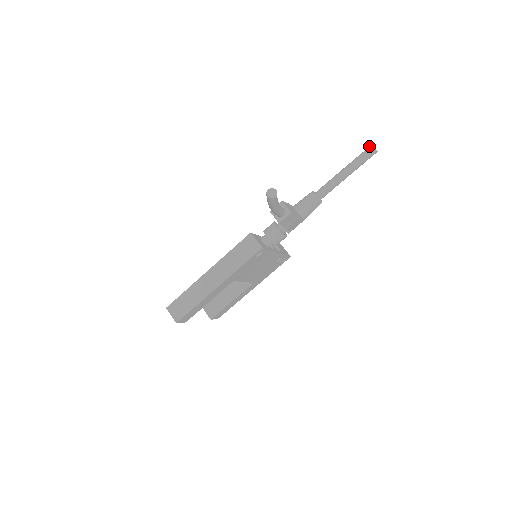
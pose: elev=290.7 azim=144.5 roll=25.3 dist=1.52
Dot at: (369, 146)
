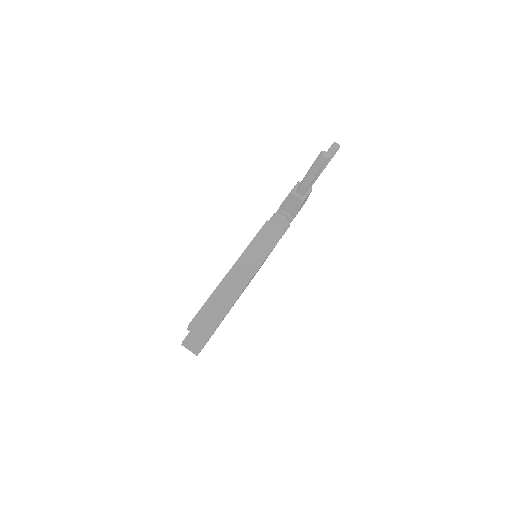
Dot at: (333, 144)
